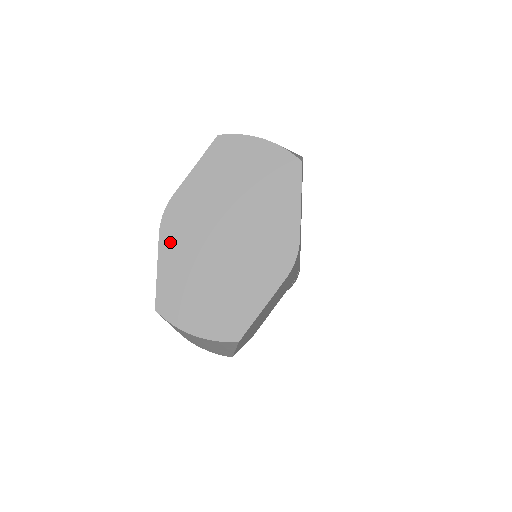
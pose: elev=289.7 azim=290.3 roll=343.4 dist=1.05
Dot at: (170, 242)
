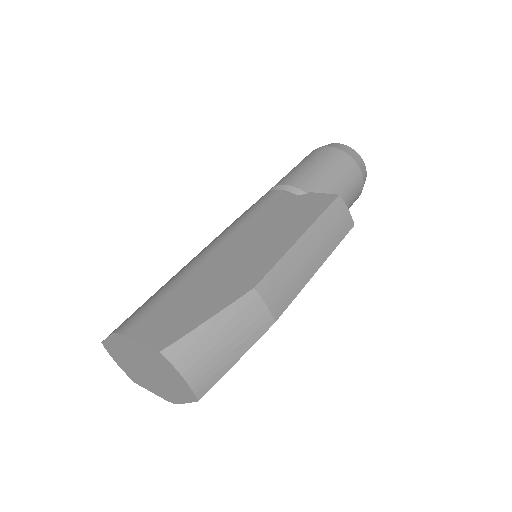
Dot at: (116, 341)
